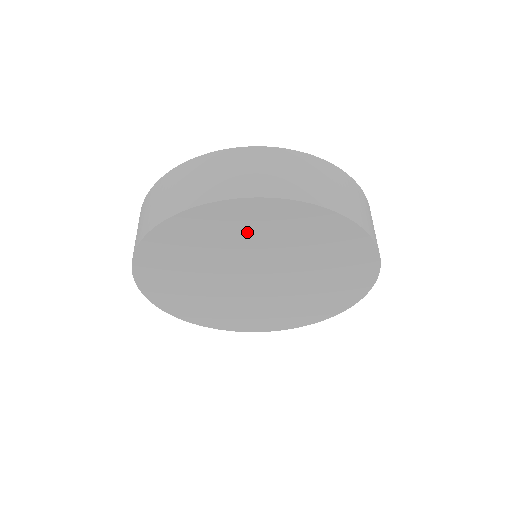
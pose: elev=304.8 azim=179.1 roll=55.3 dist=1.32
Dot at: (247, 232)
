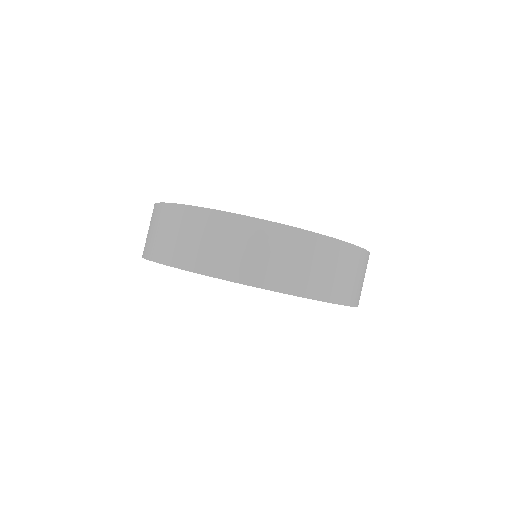
Dot at: occluded
